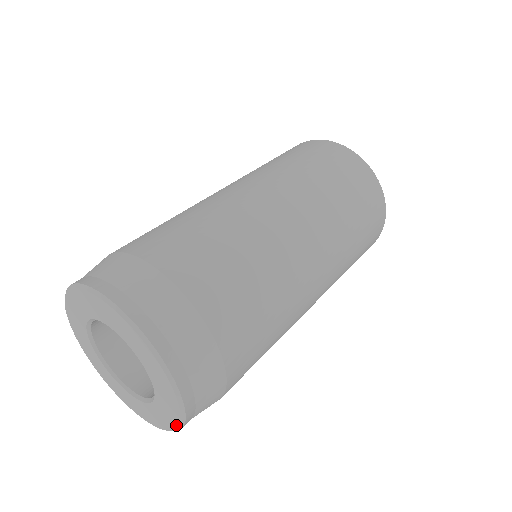
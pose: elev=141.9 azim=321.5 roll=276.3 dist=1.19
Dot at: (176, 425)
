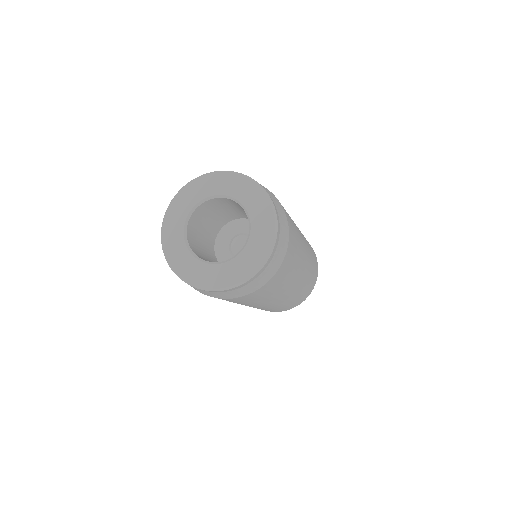
Dot at: (272, 238)
